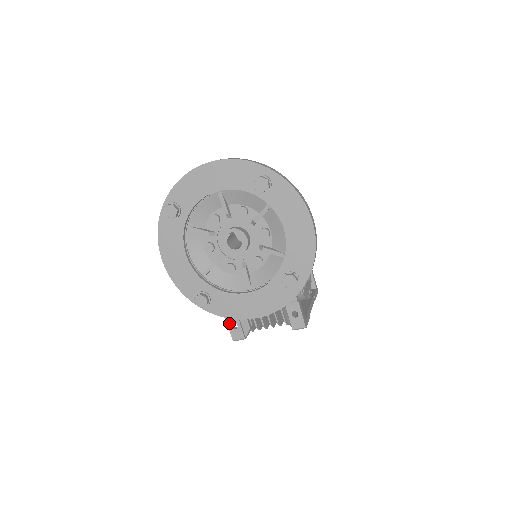
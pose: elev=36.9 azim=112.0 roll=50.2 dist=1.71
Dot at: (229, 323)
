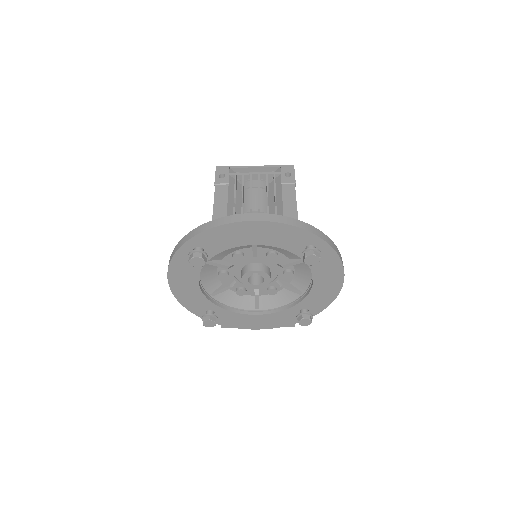
Dot at: occluded
